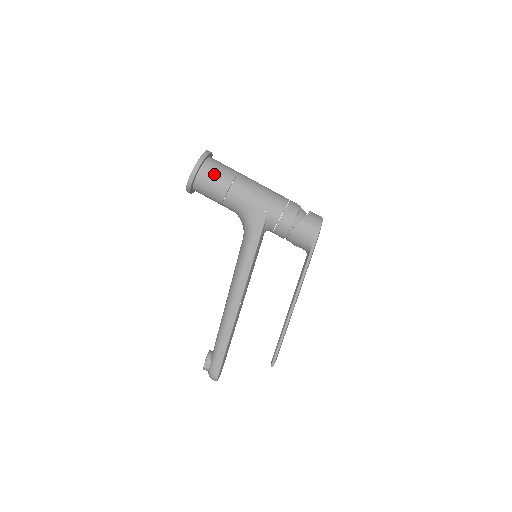
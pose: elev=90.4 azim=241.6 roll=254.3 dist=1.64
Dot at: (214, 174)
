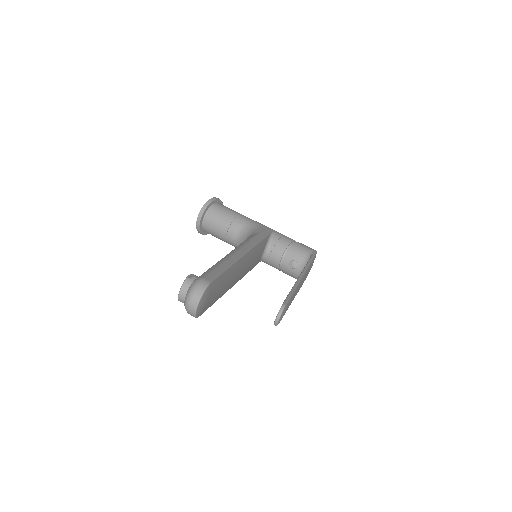
Dot at: occluded
